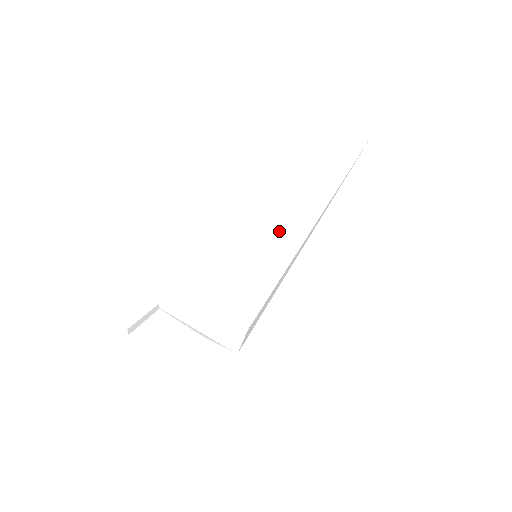
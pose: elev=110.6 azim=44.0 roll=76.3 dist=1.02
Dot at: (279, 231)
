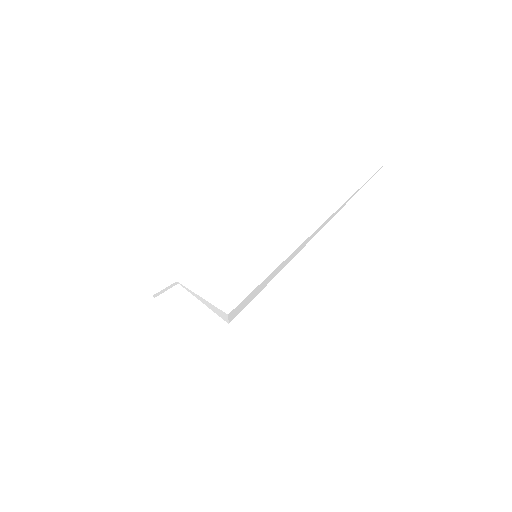
Dot at: (268, 246)
